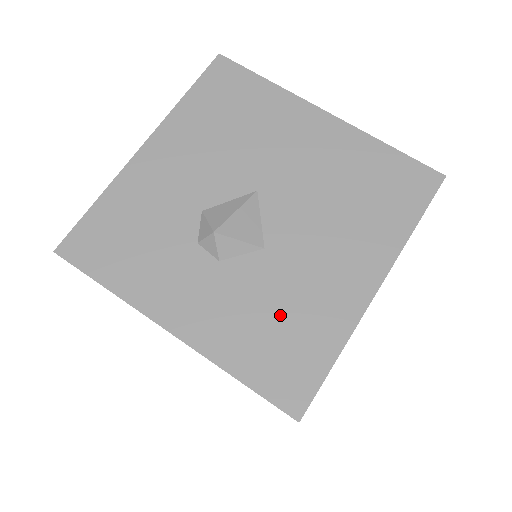
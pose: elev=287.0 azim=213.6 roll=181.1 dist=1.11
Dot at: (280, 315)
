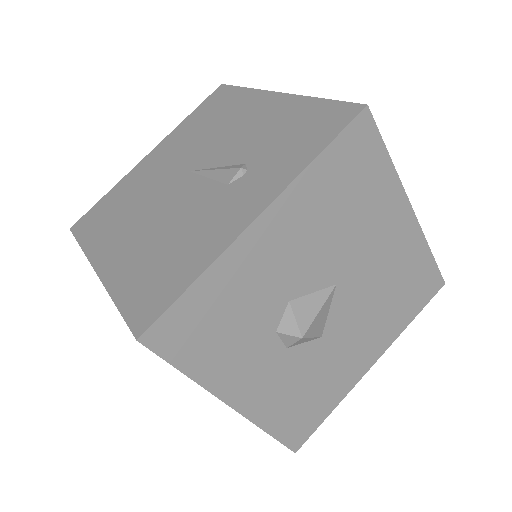
Dot at: (312, 388)
